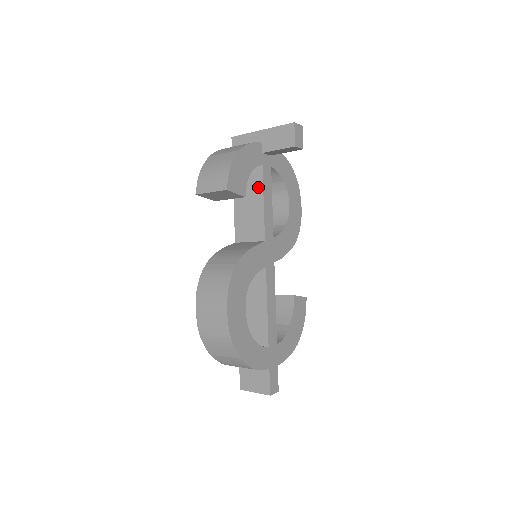
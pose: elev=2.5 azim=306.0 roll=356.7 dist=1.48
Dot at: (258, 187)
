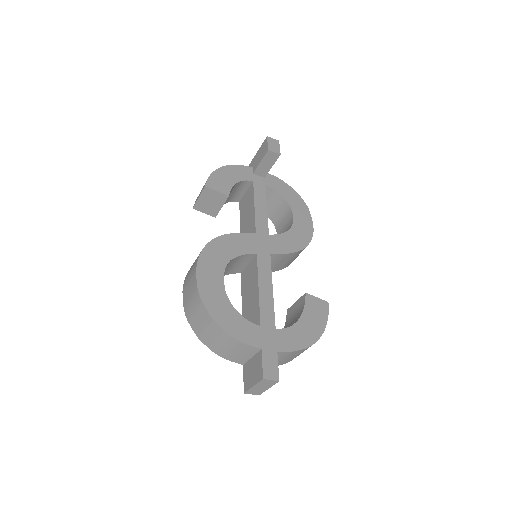
Dot at: (251, 198)
